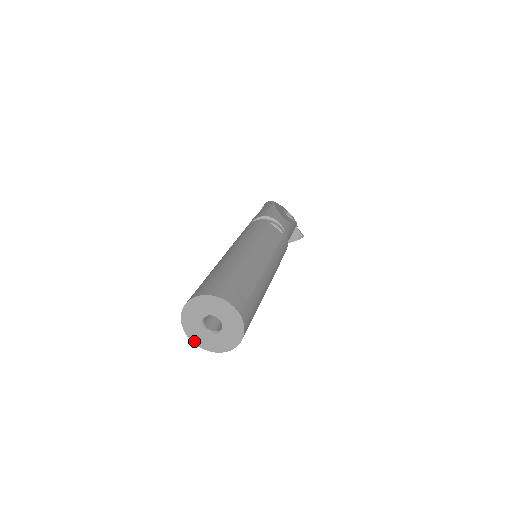
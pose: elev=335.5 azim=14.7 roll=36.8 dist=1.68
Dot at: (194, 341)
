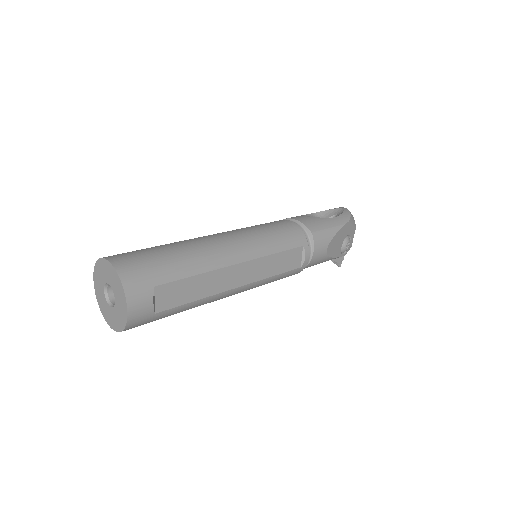
Dot at: (95, 281)
